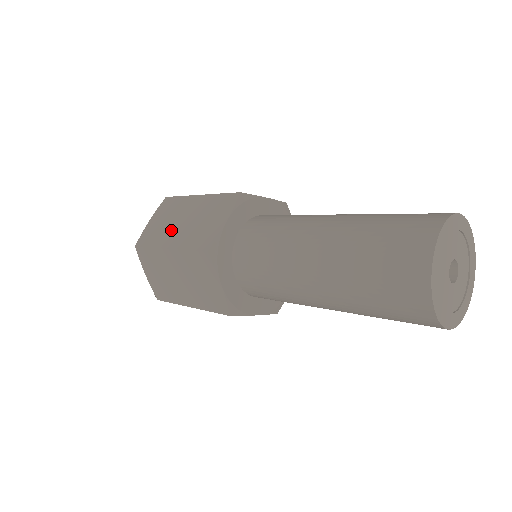
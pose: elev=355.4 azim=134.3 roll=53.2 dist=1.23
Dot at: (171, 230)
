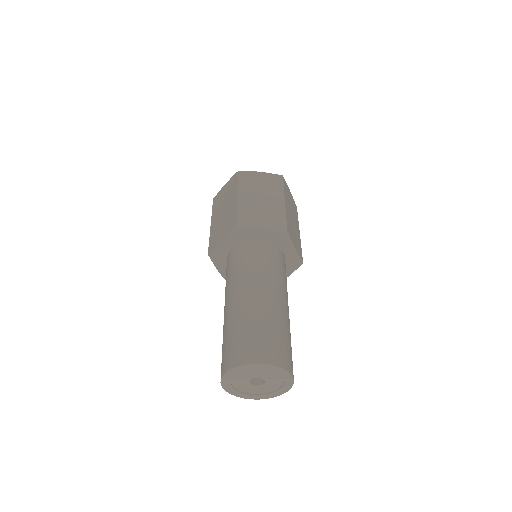
Dot at: (219, 210)
